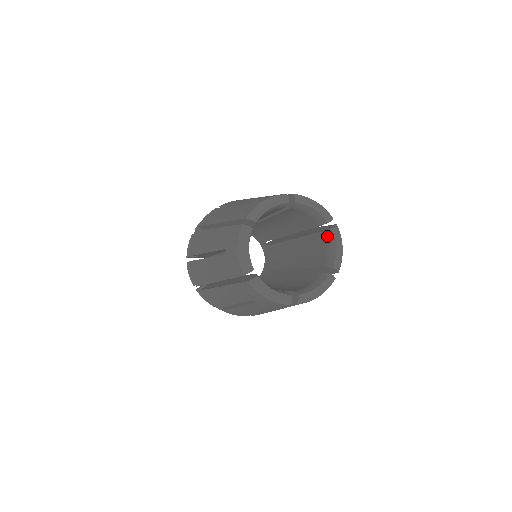
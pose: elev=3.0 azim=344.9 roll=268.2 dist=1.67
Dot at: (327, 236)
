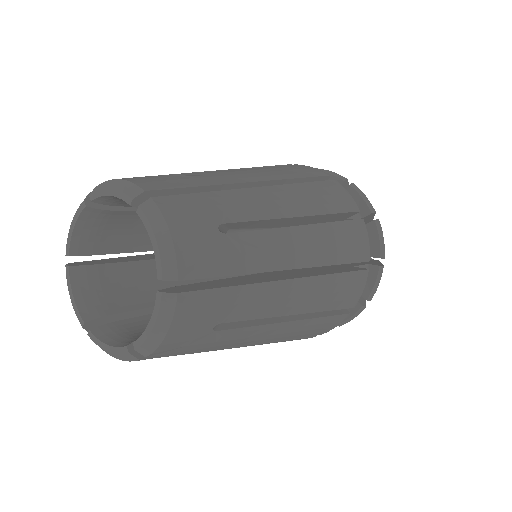
Dot at: occluded
